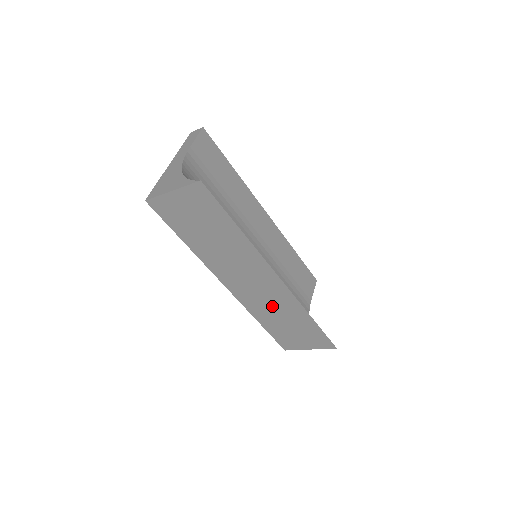
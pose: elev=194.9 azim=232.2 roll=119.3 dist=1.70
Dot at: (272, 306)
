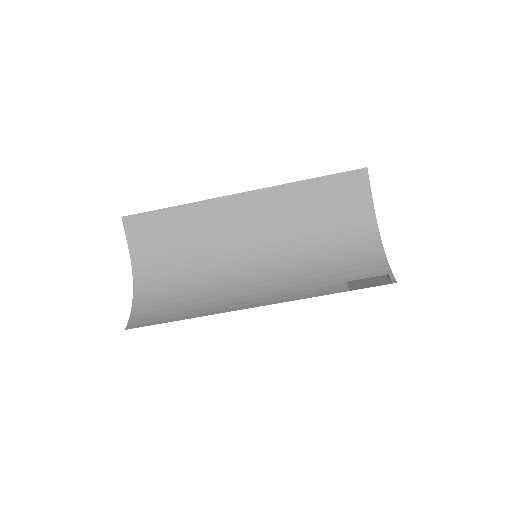
Dot at: occluded
